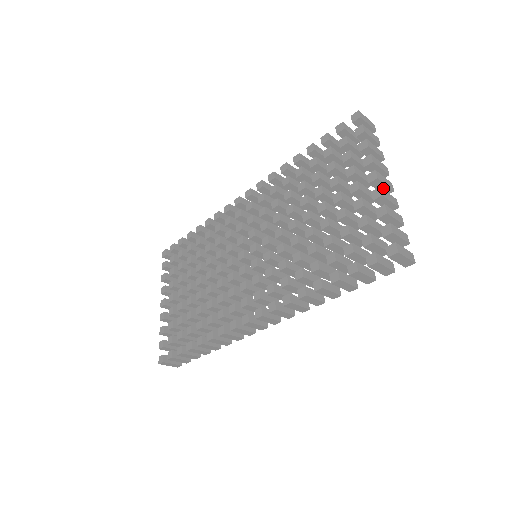
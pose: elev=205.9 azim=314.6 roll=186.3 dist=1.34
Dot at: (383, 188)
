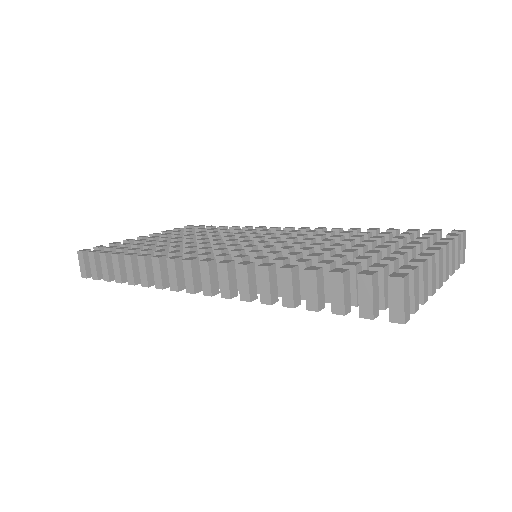
Dot at: occluded
